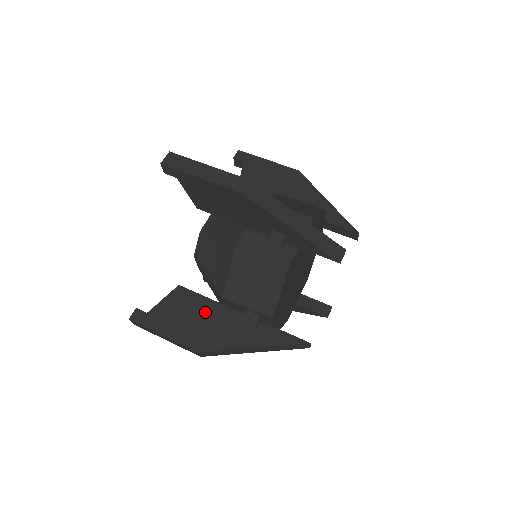
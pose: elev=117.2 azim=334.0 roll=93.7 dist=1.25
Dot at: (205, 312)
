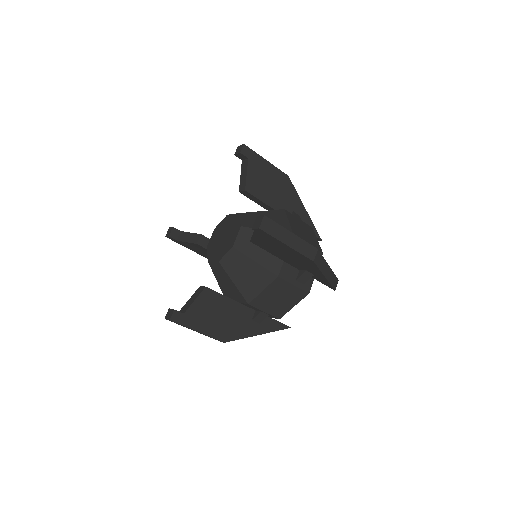
Dot at: (227, 310)
